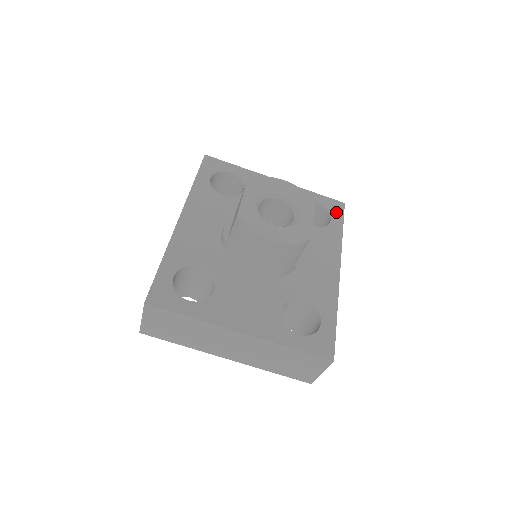
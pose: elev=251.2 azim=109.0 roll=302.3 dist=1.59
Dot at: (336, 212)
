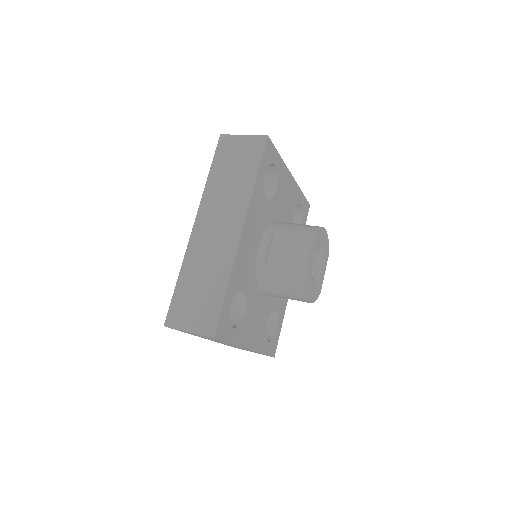
Dot at: (305, 216)
